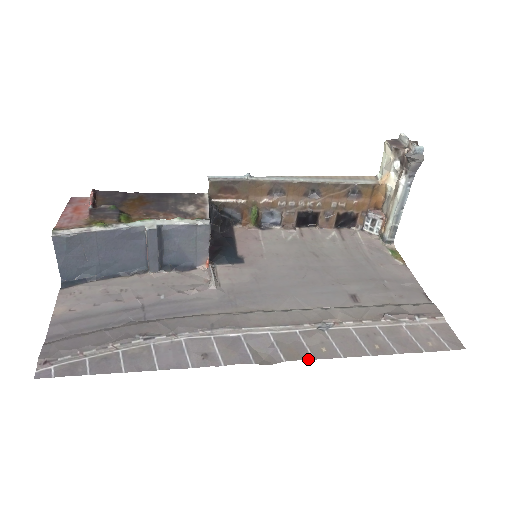
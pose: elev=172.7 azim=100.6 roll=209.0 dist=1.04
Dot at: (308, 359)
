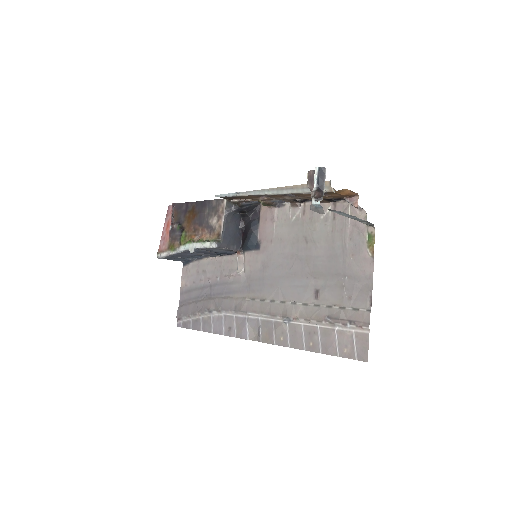
Dot at: (272, 344)
